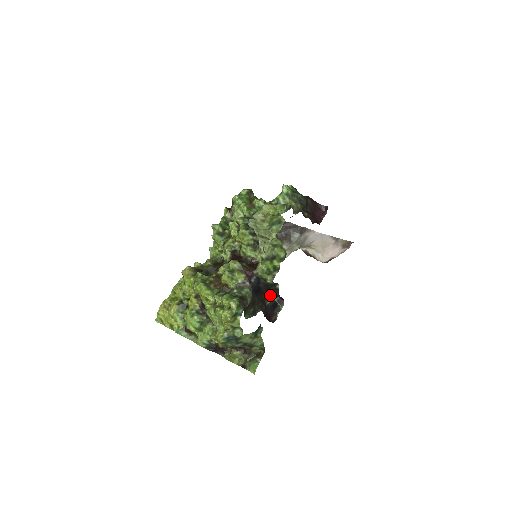
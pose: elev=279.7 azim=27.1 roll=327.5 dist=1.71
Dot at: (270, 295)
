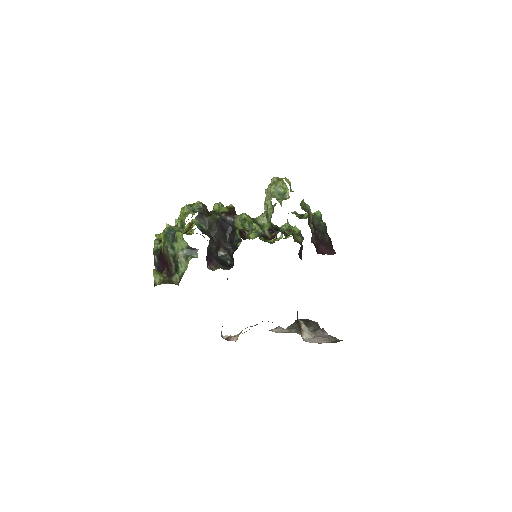
Dot at: (229, 250)
